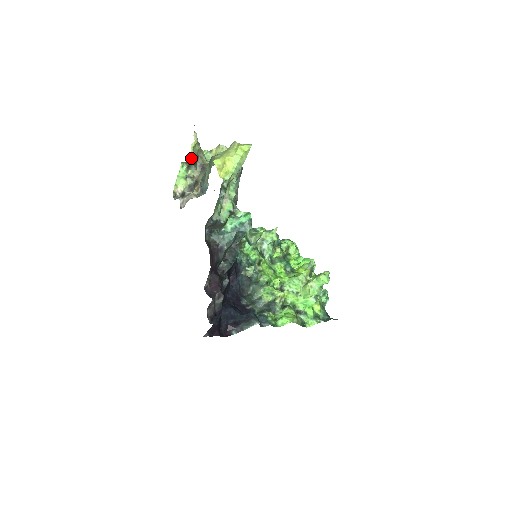
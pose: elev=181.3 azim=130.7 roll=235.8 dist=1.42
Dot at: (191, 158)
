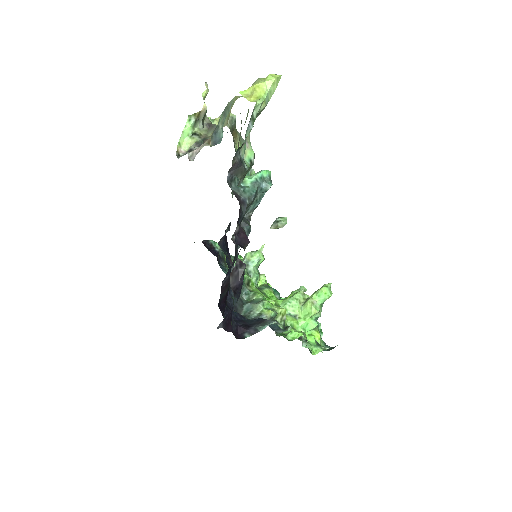
Dot at: (203, 106)
